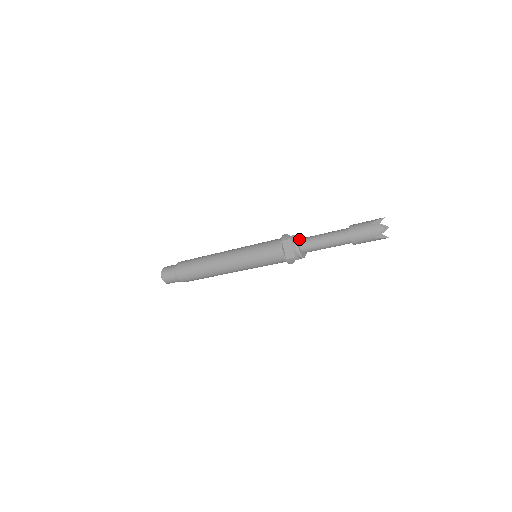
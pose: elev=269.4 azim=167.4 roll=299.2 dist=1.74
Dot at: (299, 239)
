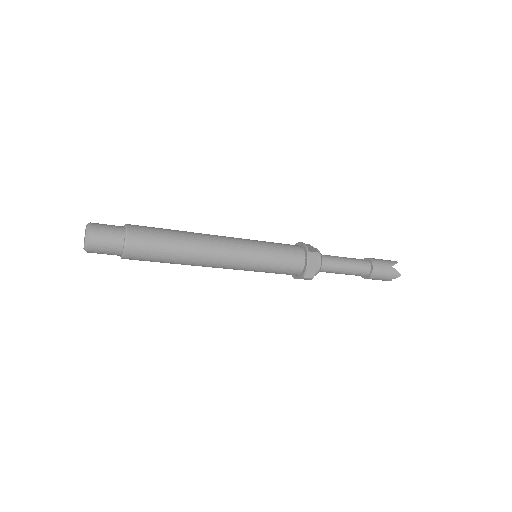
Dot at: occluded
